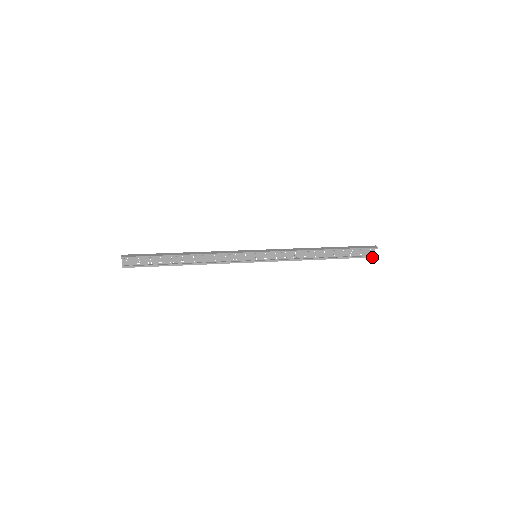
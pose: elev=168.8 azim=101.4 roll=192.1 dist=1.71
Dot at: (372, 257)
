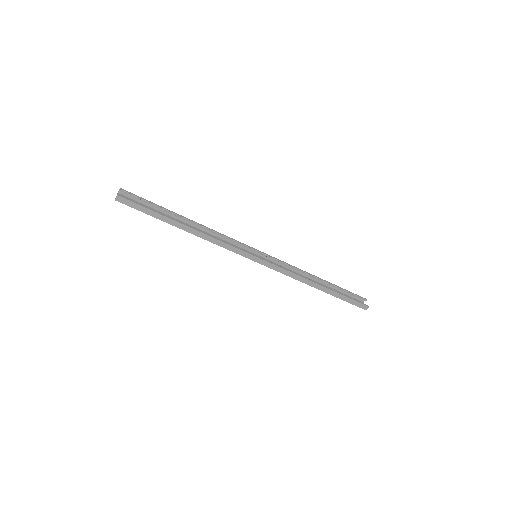
Dot at: (365, 305)
